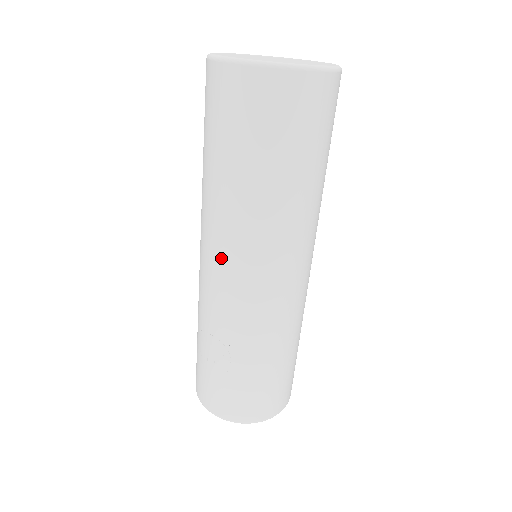
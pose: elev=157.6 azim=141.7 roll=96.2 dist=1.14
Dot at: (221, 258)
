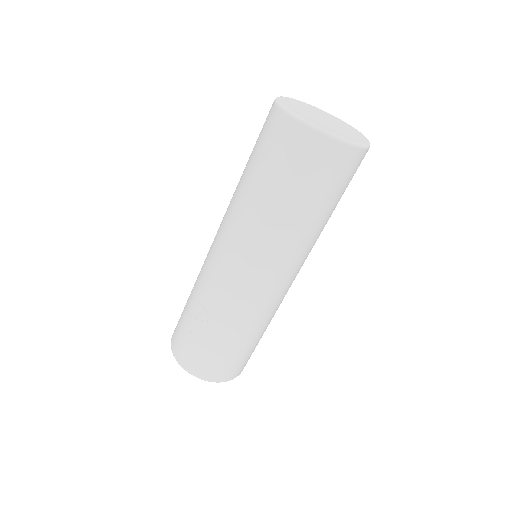
Dot at: (229, 249)
